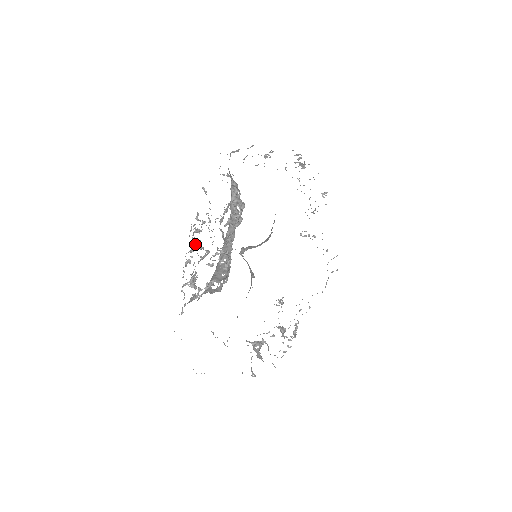
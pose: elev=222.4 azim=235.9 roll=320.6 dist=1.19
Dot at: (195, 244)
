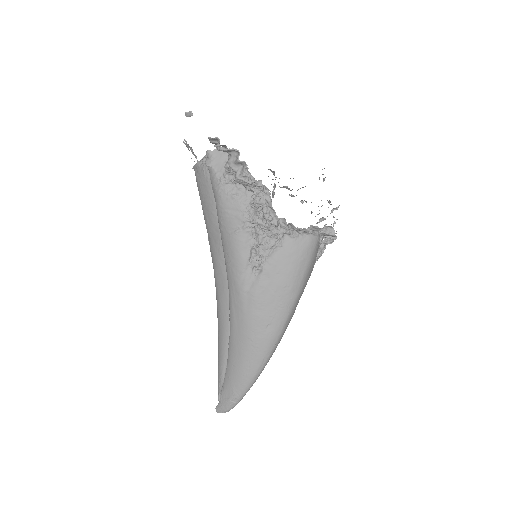
Dot at: occluded
